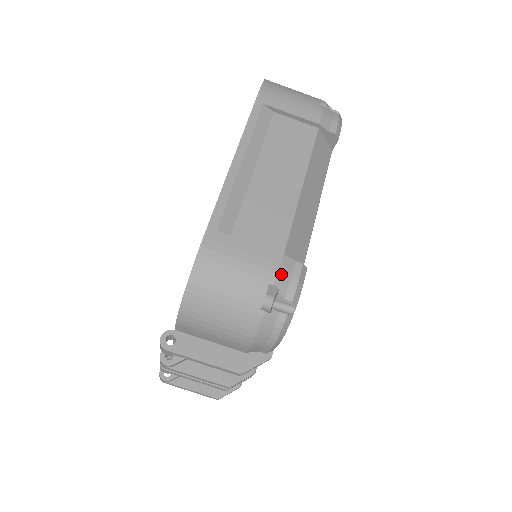
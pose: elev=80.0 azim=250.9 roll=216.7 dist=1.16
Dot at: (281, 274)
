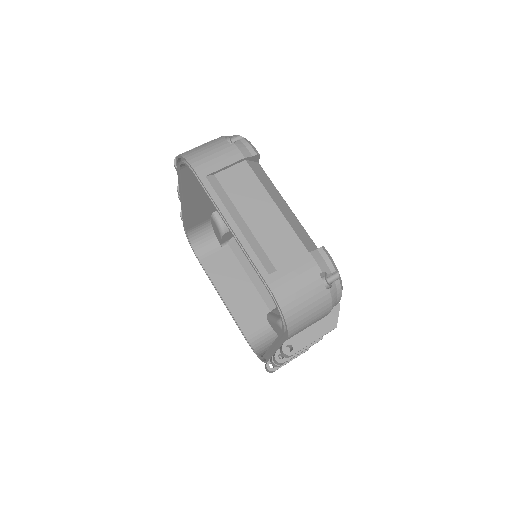
Dot at: (319, 263)
